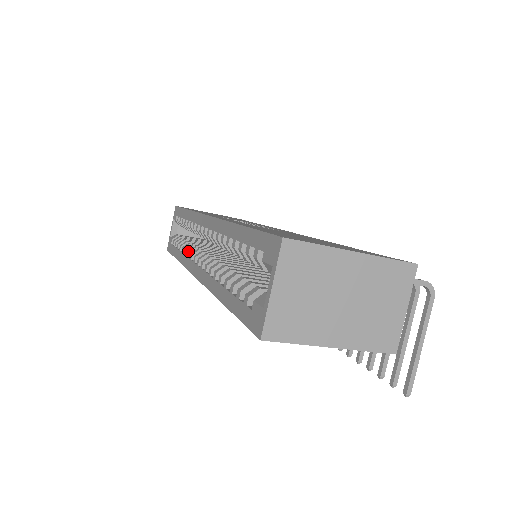
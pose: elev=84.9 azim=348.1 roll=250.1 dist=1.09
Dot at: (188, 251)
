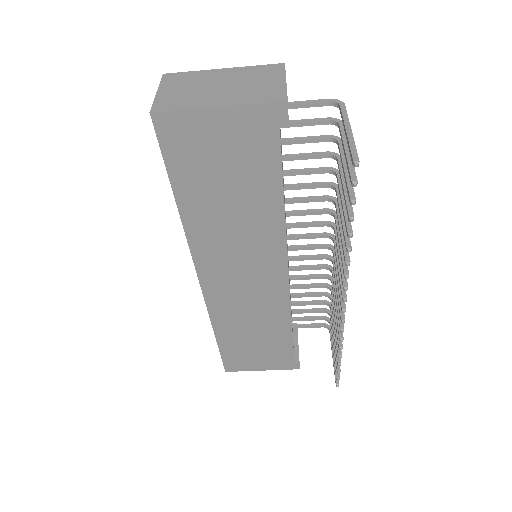
Dot at: occluded
